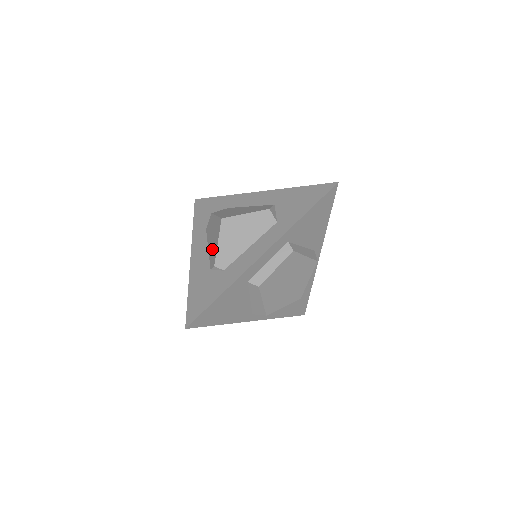
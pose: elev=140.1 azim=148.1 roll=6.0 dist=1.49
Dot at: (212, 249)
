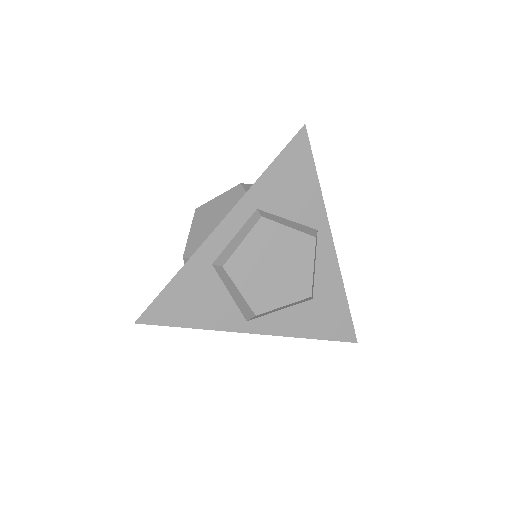
Dot at: occluded
